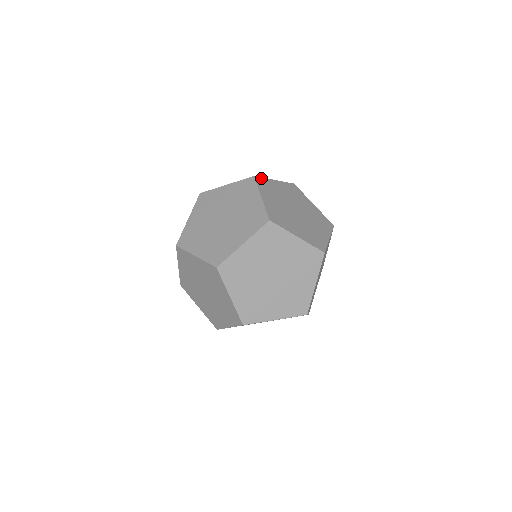
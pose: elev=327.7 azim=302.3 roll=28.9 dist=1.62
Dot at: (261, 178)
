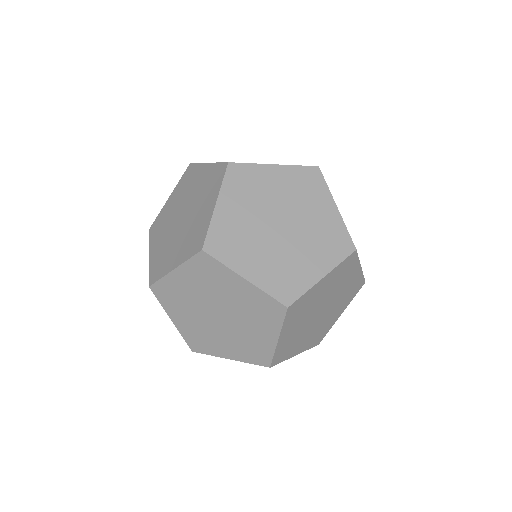
Dot at: occluded
